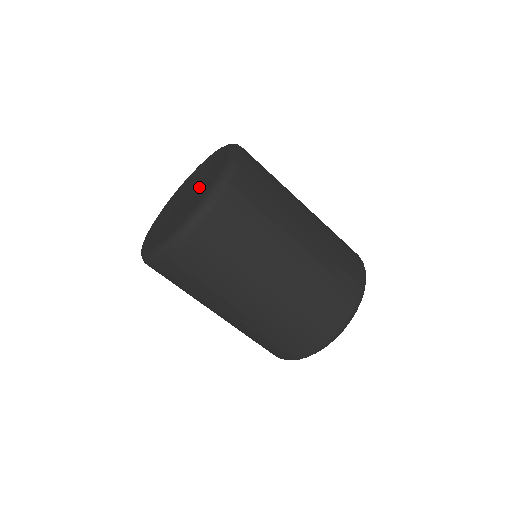
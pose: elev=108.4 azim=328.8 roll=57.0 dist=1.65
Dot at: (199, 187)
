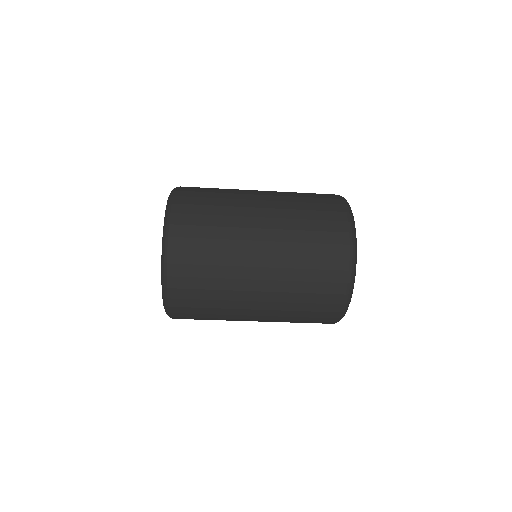
Dot at: occluded
